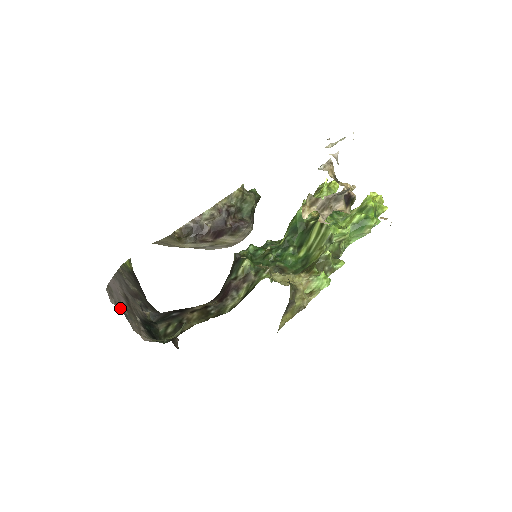
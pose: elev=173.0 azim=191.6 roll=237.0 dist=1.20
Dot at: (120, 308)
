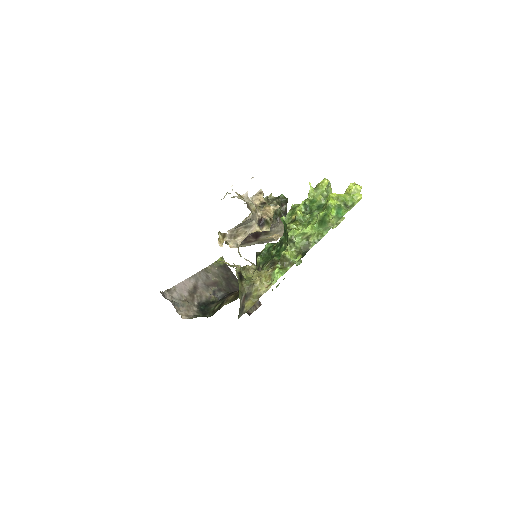
Dot at: (176, 300)
